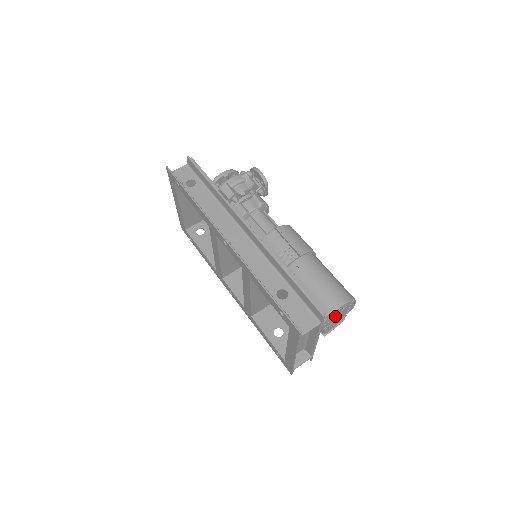
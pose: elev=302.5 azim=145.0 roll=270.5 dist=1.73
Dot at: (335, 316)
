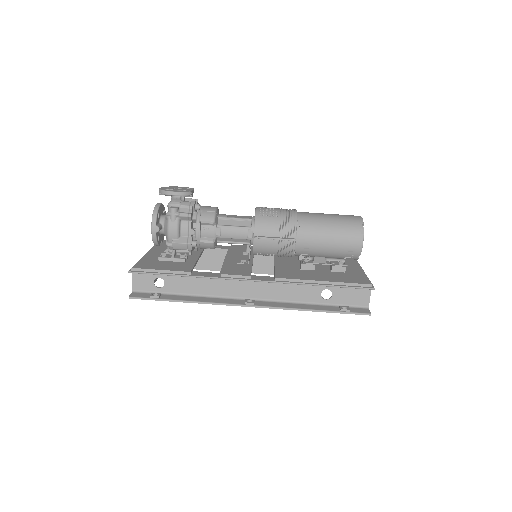
Dot at: occluded
